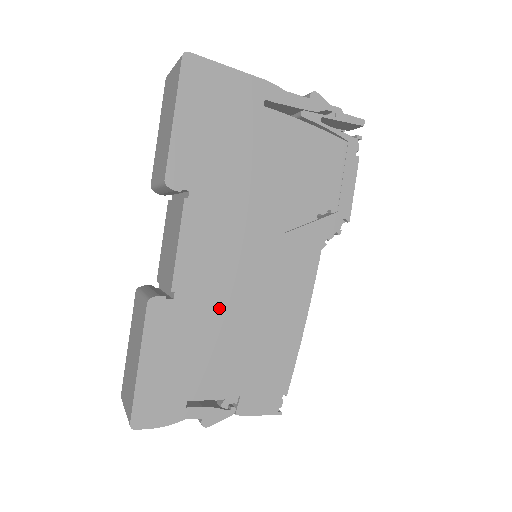
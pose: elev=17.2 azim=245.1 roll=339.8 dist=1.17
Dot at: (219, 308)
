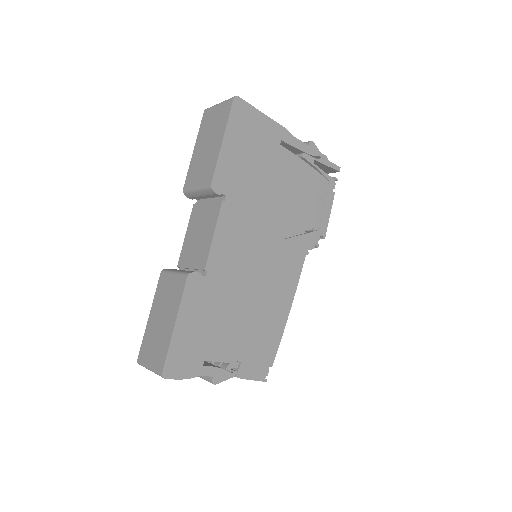
Dot at: (235, 289)
